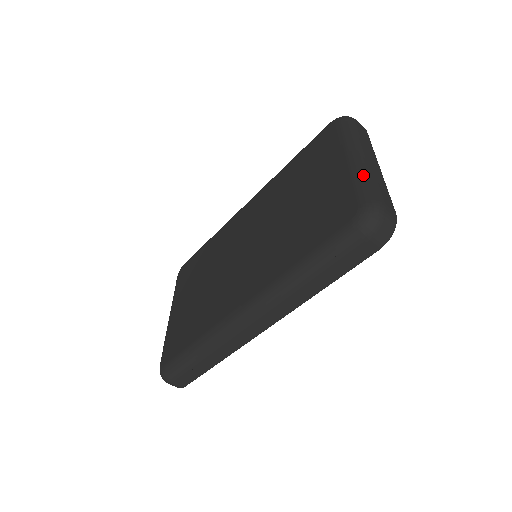
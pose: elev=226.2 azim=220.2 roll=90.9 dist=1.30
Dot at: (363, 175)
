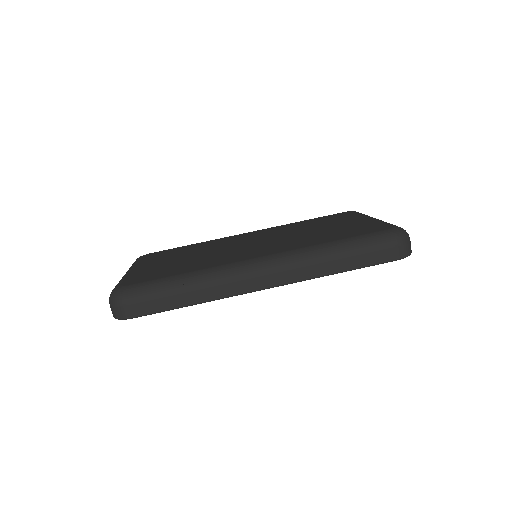
Dot at: occluded
